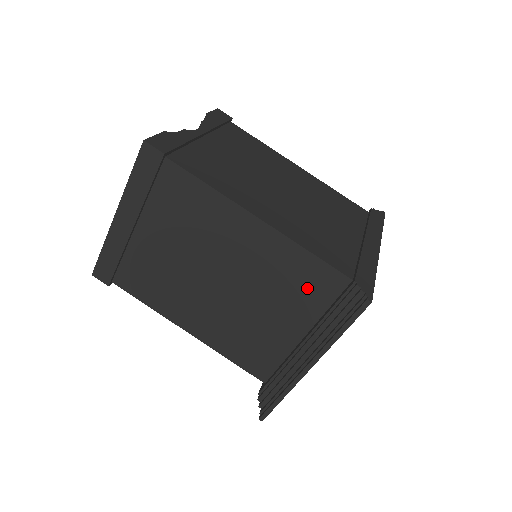
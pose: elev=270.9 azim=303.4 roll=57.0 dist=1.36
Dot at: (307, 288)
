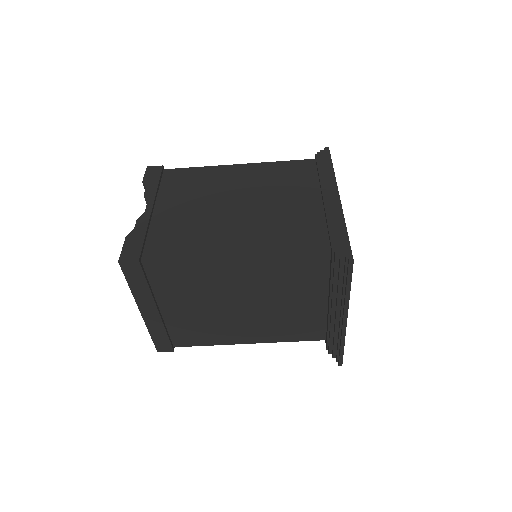
Dot at: (304, 273)
